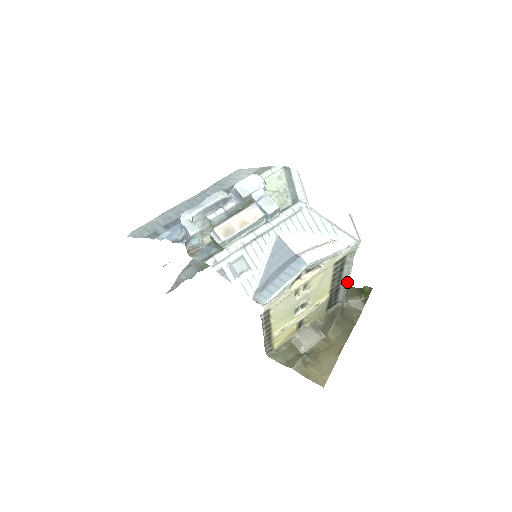
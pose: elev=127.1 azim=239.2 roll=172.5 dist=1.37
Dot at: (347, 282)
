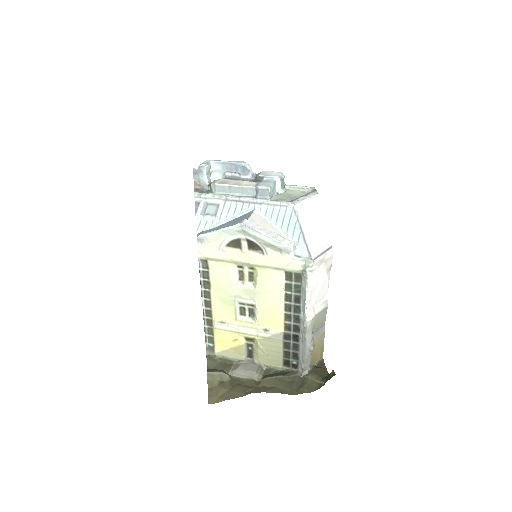
Dot at: (305, 330)
